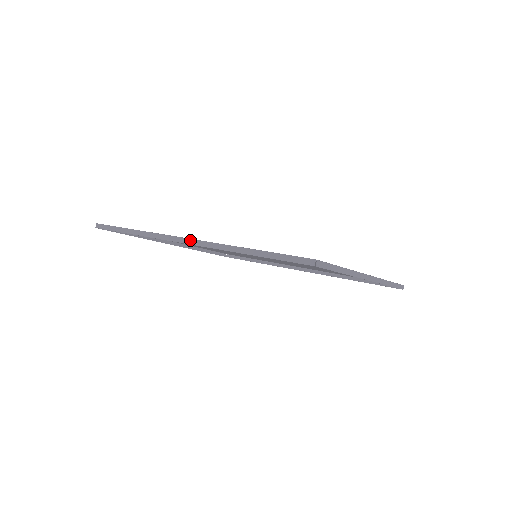
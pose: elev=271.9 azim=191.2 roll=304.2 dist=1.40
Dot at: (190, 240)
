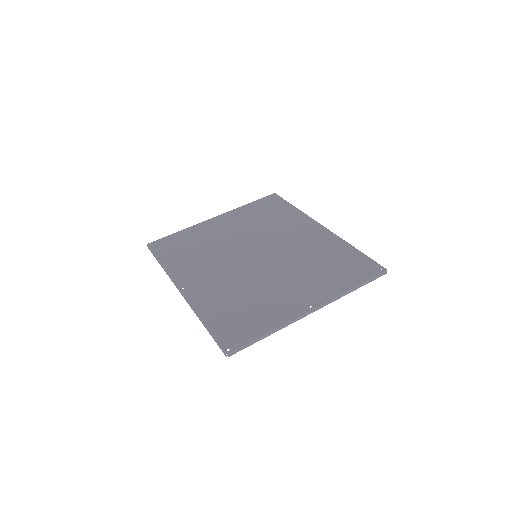
Dot at: (181, 293)
